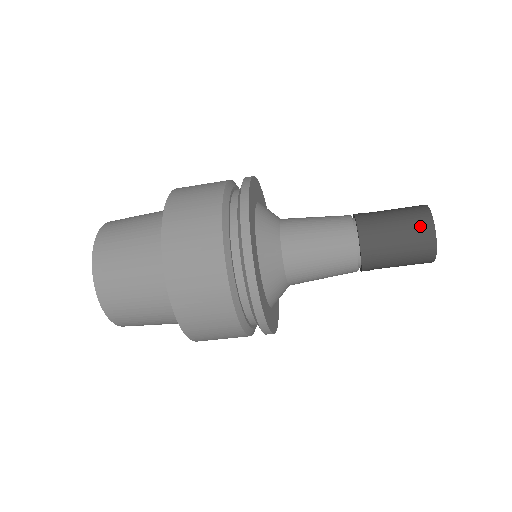
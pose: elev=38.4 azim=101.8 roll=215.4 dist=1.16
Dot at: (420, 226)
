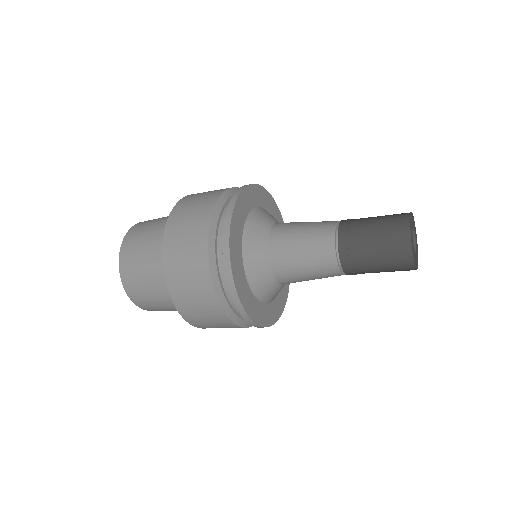
Dot at: (400, 262)
